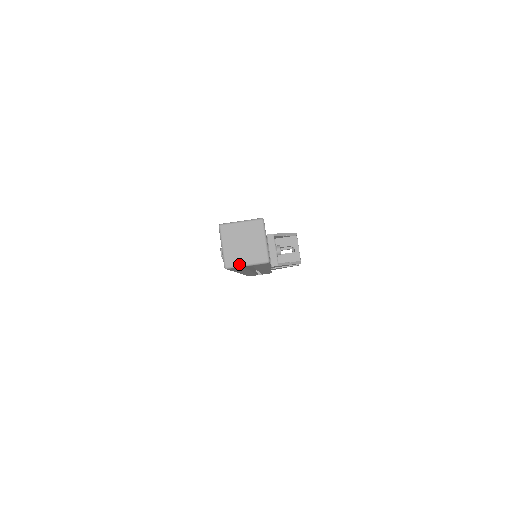
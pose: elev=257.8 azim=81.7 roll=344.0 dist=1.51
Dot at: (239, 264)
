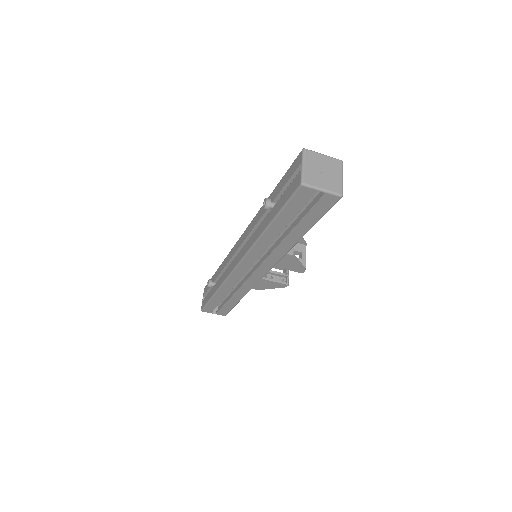
Dot at: (316, 186)
